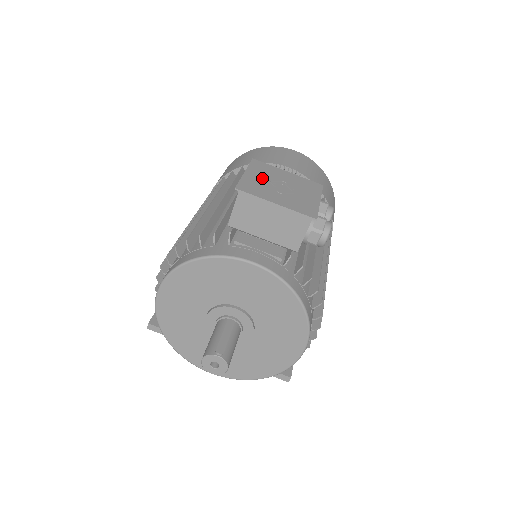
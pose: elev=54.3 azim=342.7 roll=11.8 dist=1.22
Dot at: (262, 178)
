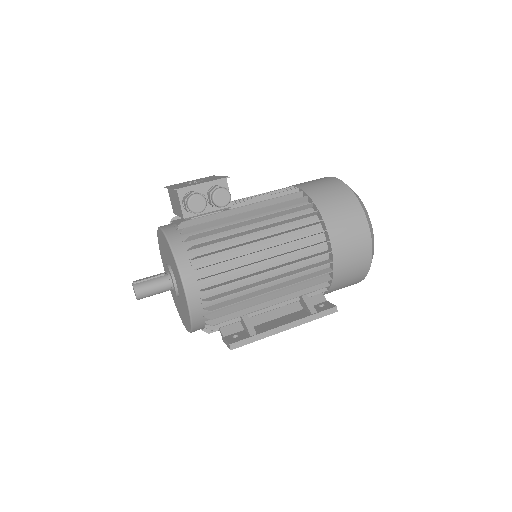
Dot at: occluded
